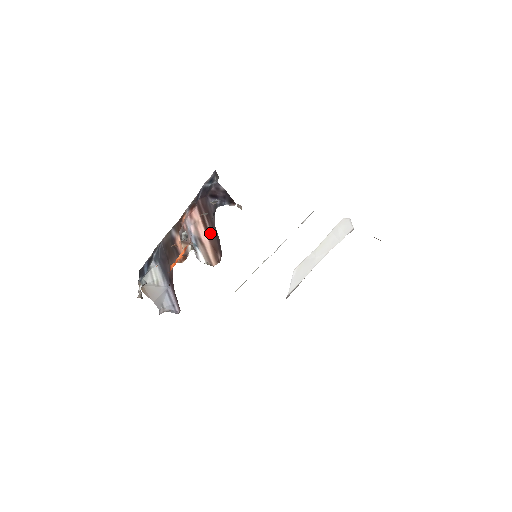
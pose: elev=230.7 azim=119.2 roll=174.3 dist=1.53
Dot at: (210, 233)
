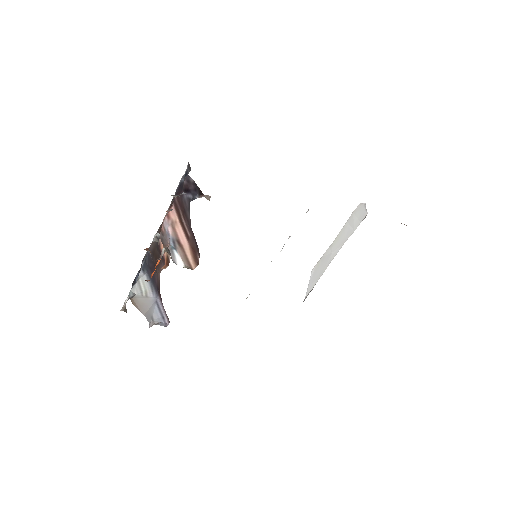
Dot at: (187, 233)
